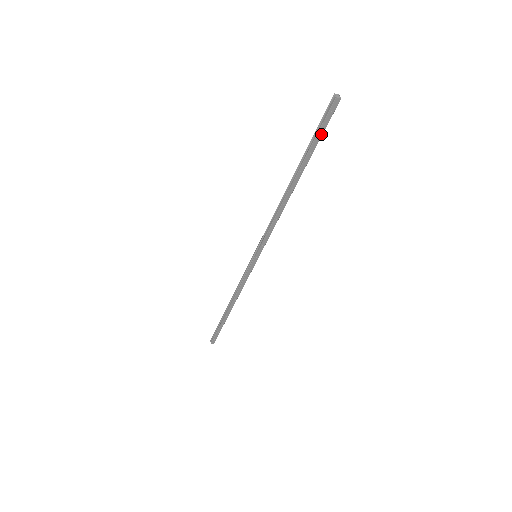
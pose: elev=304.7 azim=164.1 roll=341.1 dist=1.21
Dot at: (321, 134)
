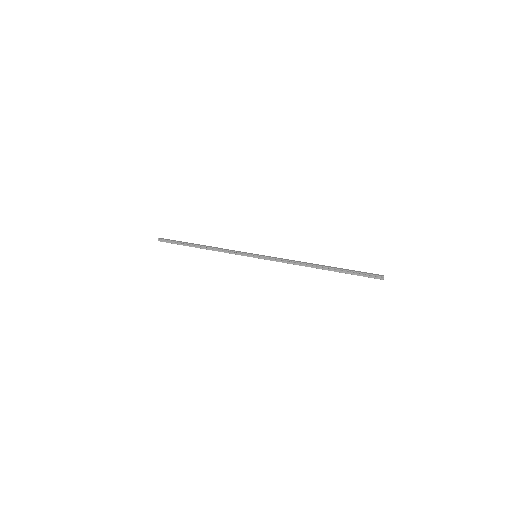
Dot at: (359, 275)
